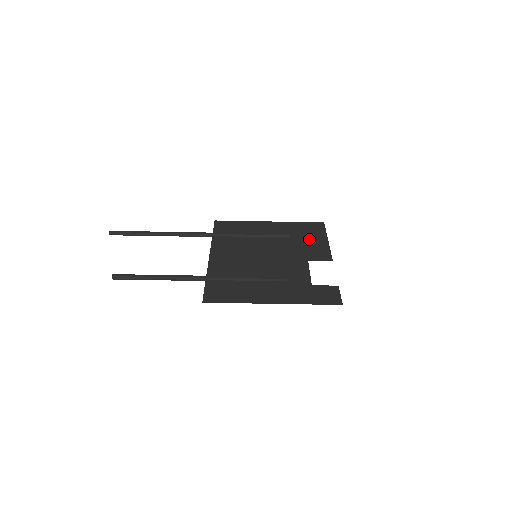
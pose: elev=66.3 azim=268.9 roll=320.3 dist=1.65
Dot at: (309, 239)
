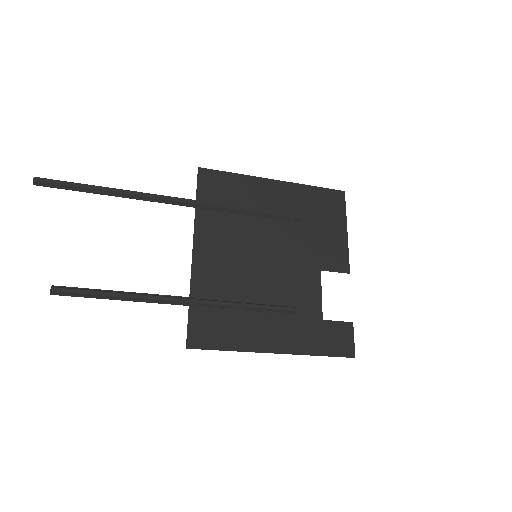
Dot at: (324, 226)
